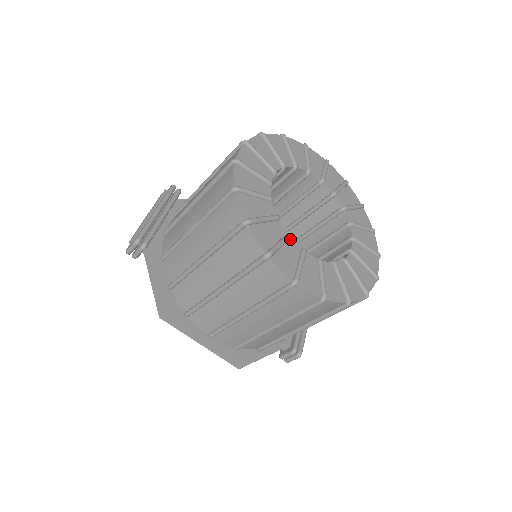
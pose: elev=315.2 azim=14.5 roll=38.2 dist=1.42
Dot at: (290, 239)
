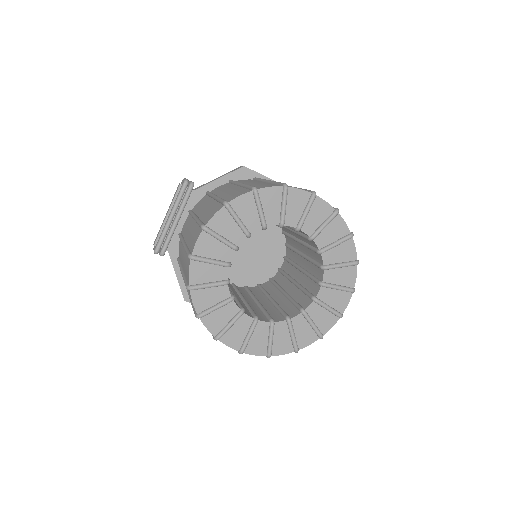
Dot at: (243, 314)
